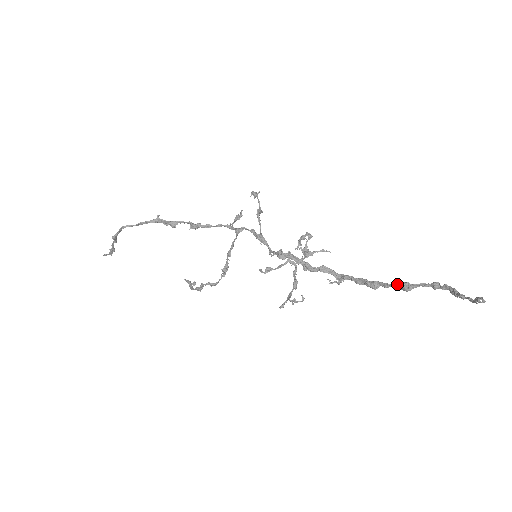
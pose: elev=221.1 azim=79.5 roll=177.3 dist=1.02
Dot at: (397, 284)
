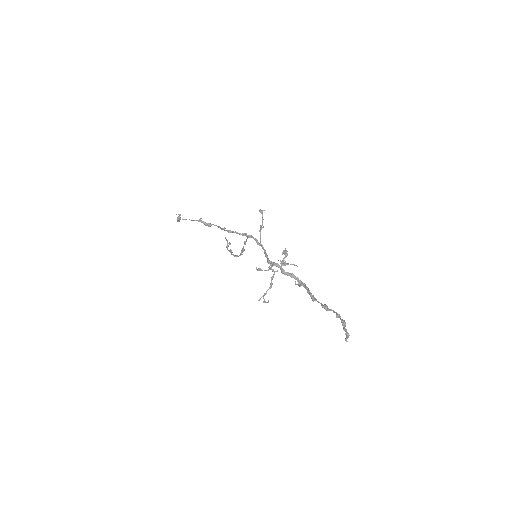
Dot at: (322, 305)
